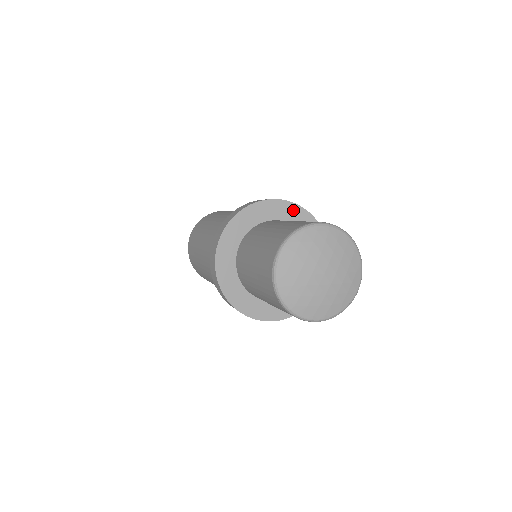
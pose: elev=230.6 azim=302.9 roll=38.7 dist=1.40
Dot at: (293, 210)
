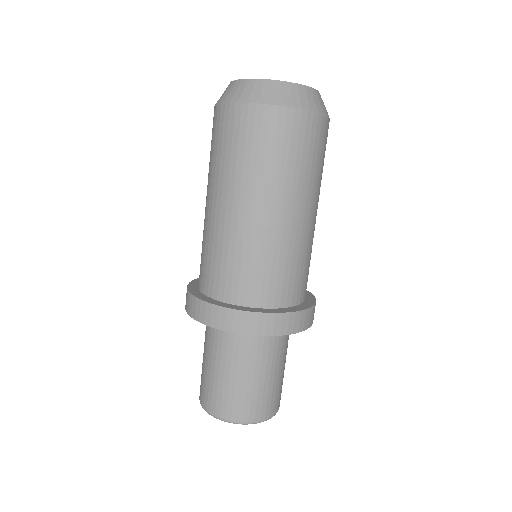
Dot at: occluded
